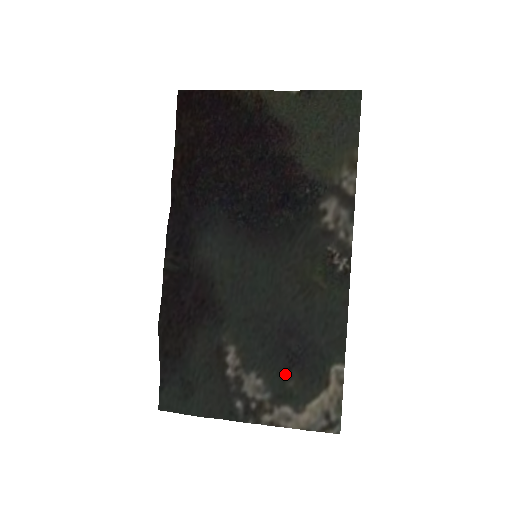
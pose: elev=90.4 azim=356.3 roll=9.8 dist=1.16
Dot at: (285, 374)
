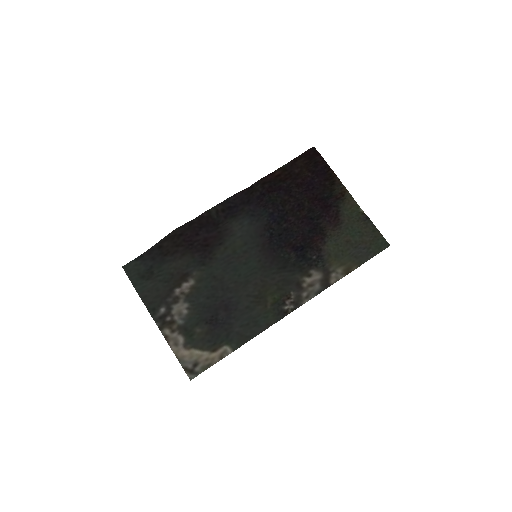
Dot at: (201, 322)
